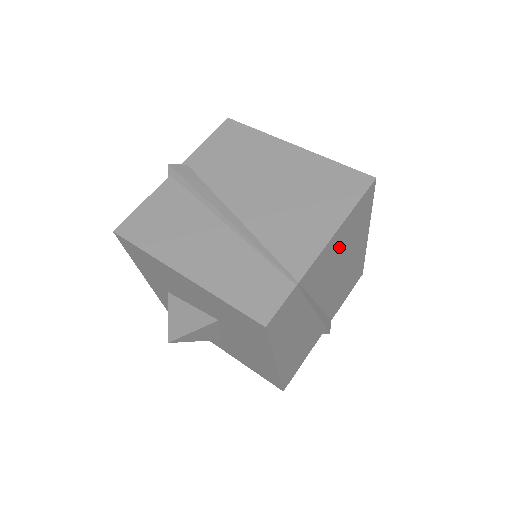
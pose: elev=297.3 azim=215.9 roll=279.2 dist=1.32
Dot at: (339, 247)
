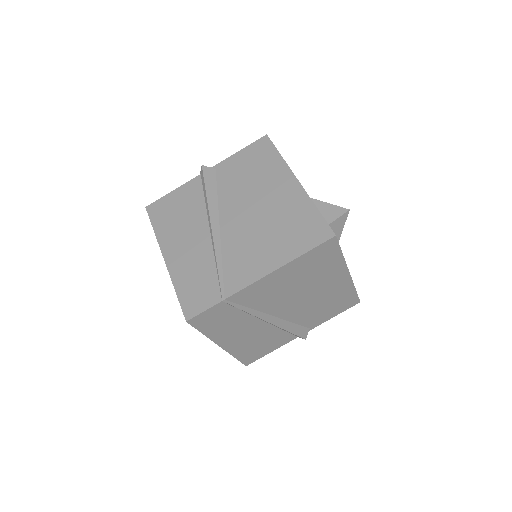
Dot at: (289, 281)
